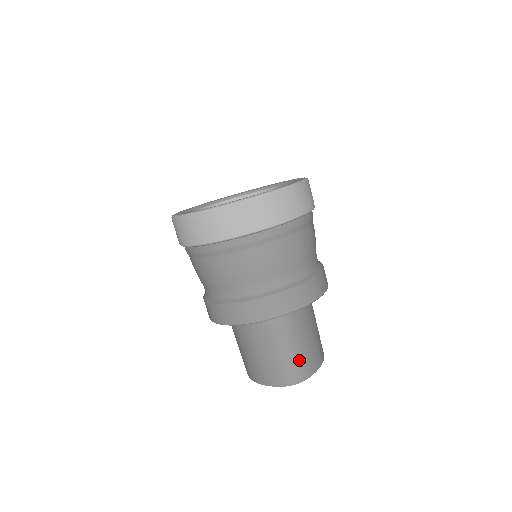
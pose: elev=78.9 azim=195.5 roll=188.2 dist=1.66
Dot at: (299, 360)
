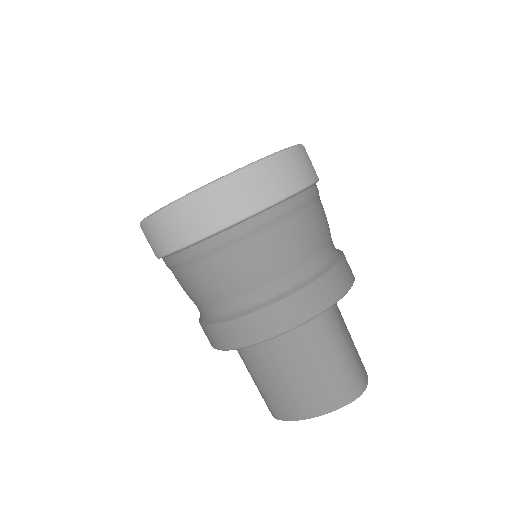
Dot at: (355, 362)
